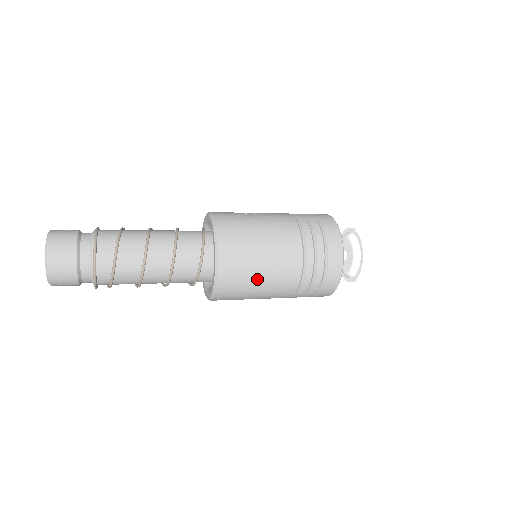
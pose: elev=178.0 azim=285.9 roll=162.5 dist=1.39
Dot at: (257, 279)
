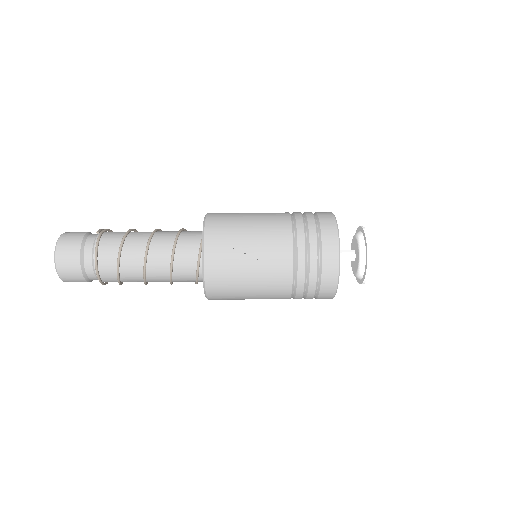
Dot at: occluded
